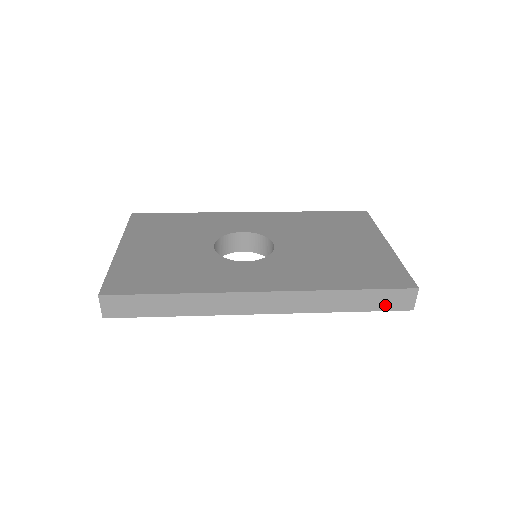
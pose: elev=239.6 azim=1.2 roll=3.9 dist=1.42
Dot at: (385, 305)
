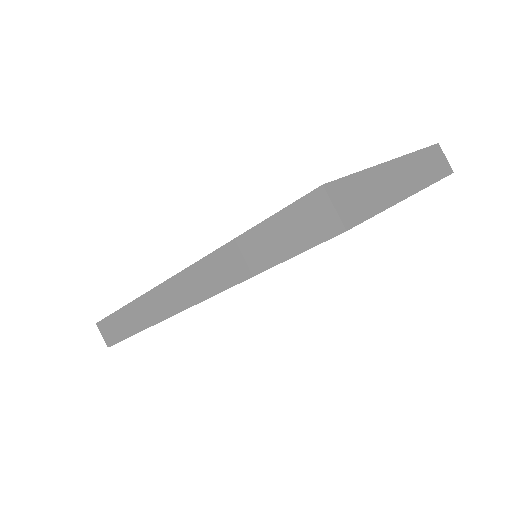
Dot at: (299, 240)
